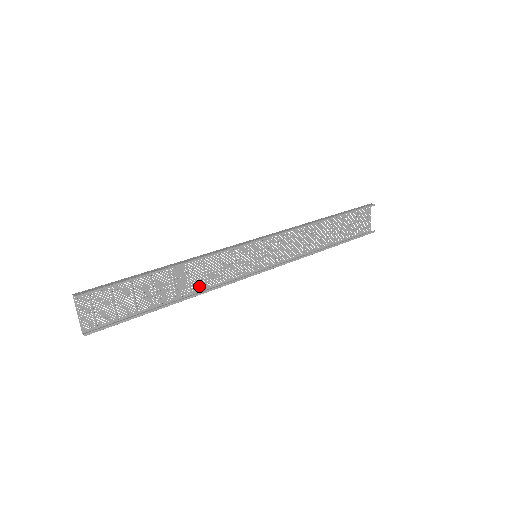
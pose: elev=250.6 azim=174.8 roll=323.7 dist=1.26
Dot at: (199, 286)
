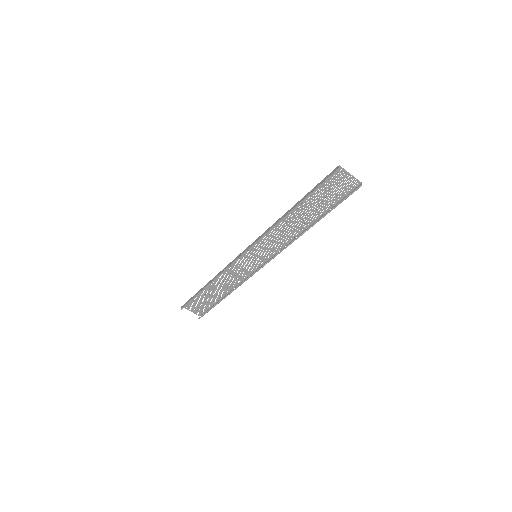
Dot at: (235, 283)
